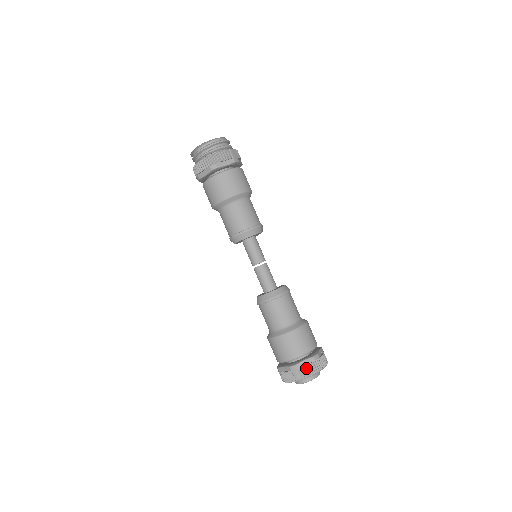
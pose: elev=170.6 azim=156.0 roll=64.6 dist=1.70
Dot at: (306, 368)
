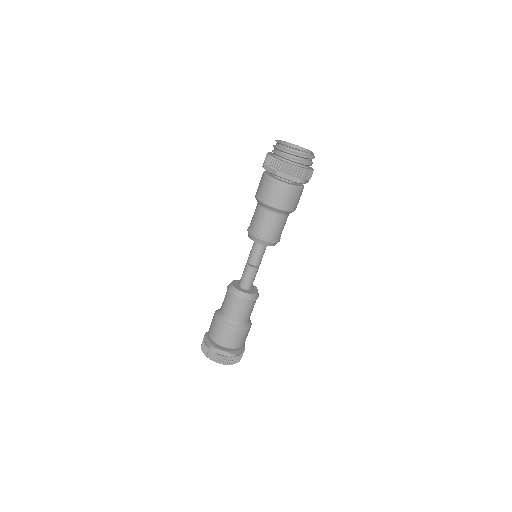
Dot at: (219, 356)
